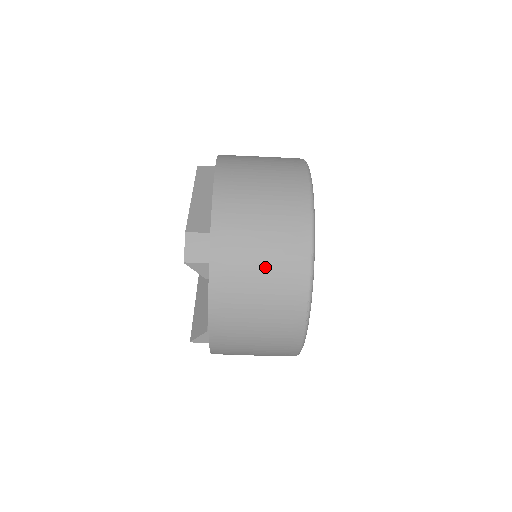
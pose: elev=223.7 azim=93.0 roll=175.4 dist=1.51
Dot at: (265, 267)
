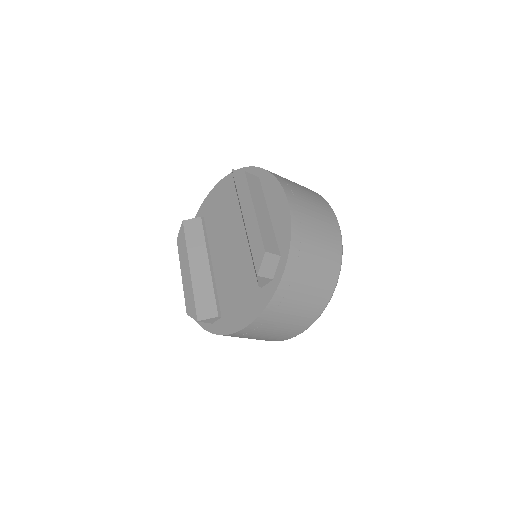
Dot at: (309, 291)
